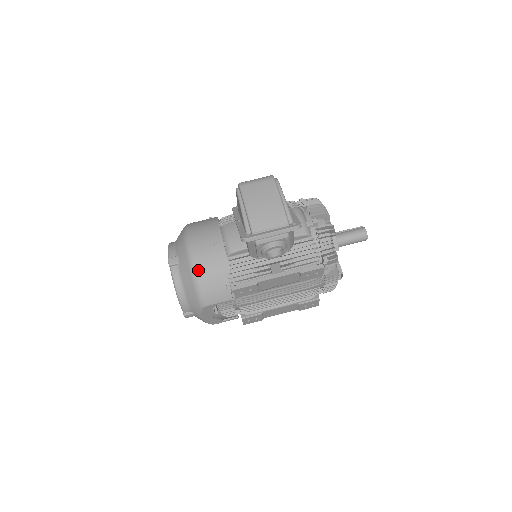
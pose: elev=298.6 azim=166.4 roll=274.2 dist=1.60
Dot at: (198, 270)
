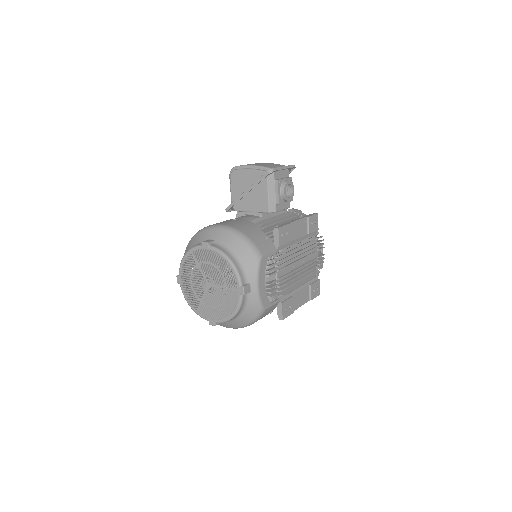
Dot at: (239, 229)
